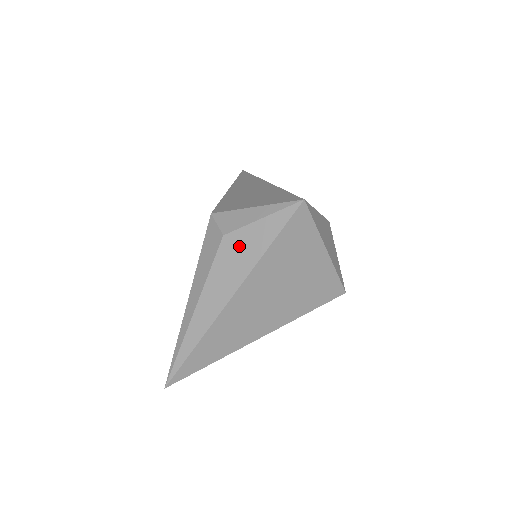
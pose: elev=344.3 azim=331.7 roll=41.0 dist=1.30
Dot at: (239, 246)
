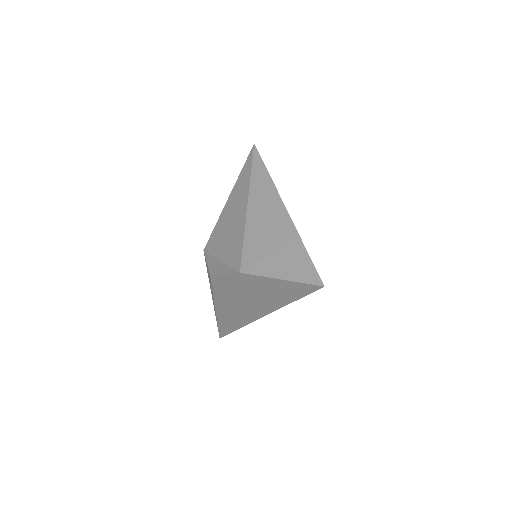
Dot at: (220, 285)
